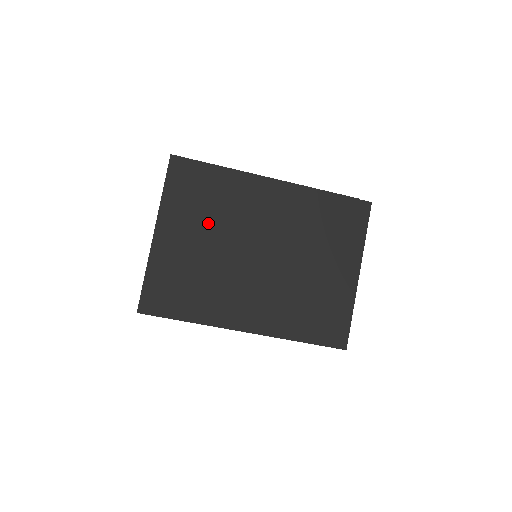
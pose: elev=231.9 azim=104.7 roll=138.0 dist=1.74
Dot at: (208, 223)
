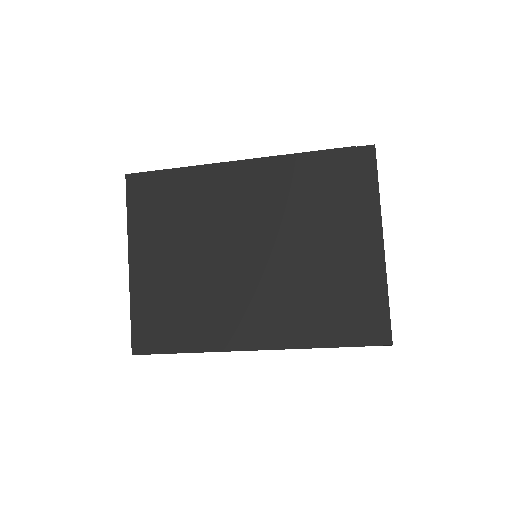
Dot at: (181, 235)
